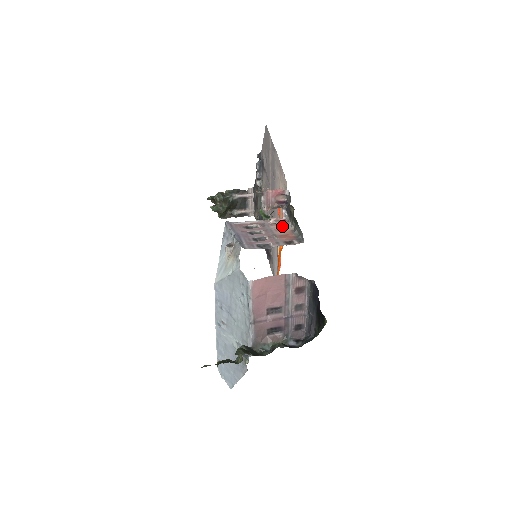
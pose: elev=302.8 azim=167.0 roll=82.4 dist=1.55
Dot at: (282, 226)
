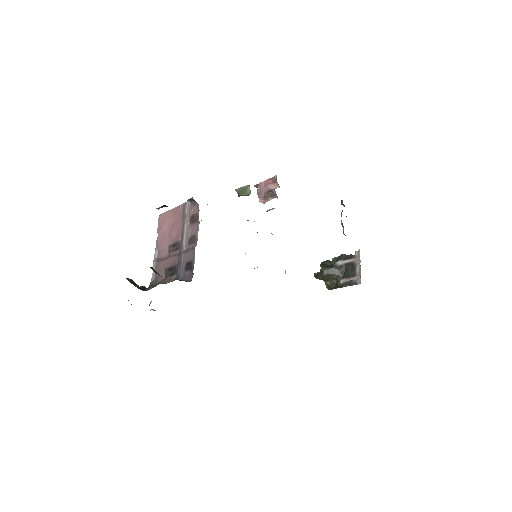
Dot at: occluded
